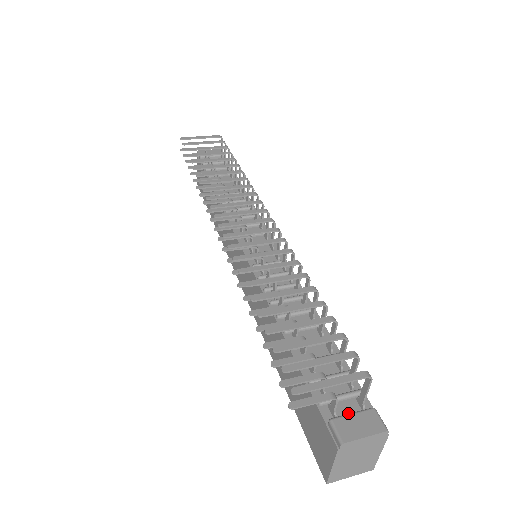
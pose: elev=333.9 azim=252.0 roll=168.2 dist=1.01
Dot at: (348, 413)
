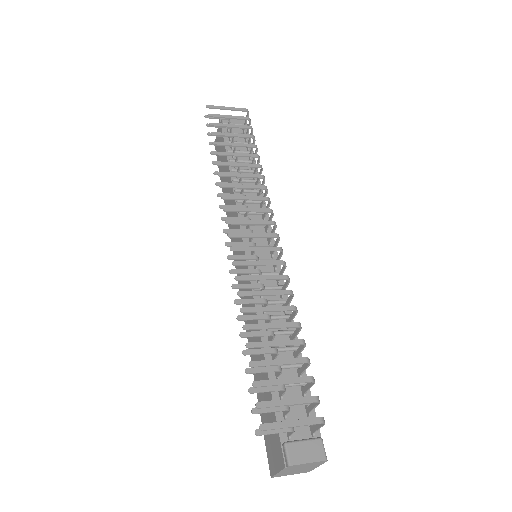
Dot at: (300, 437)
